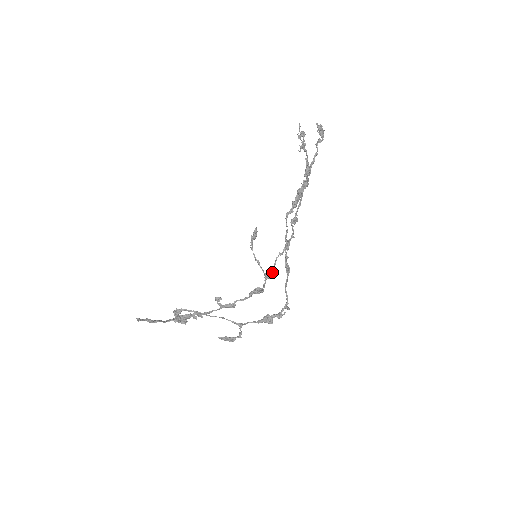
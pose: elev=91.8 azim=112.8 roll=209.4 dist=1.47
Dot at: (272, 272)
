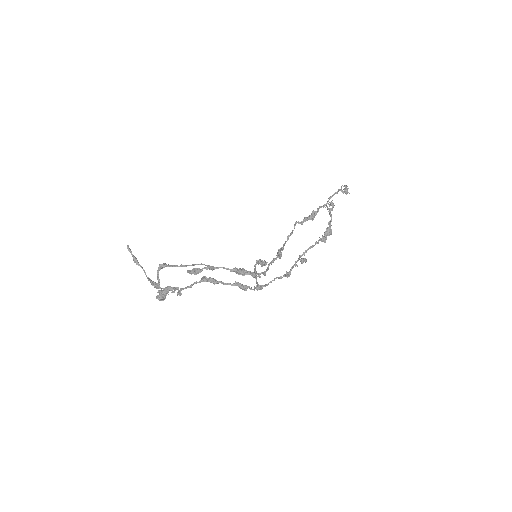
Dot at: (265, 285)
